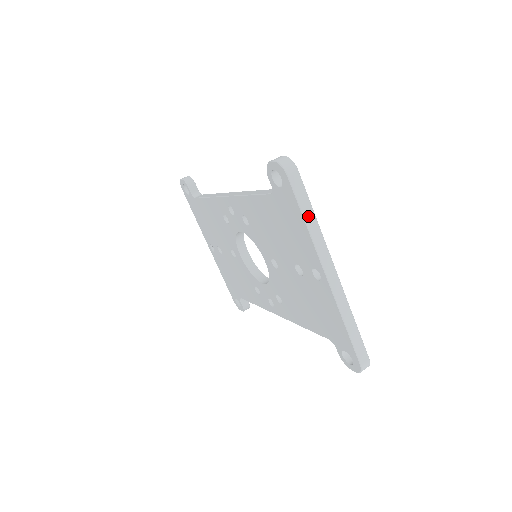
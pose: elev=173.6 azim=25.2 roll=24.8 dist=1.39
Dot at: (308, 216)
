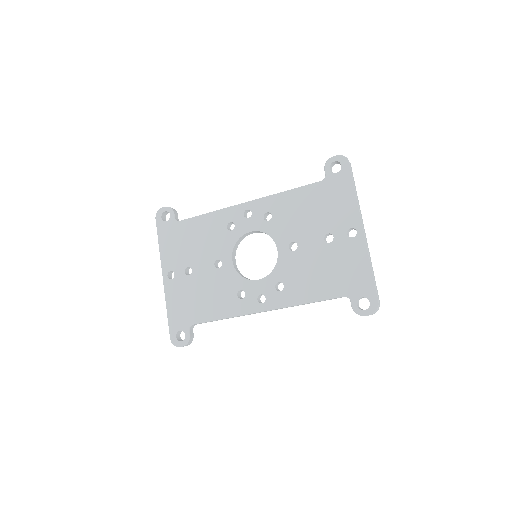
Dot at: occluded
